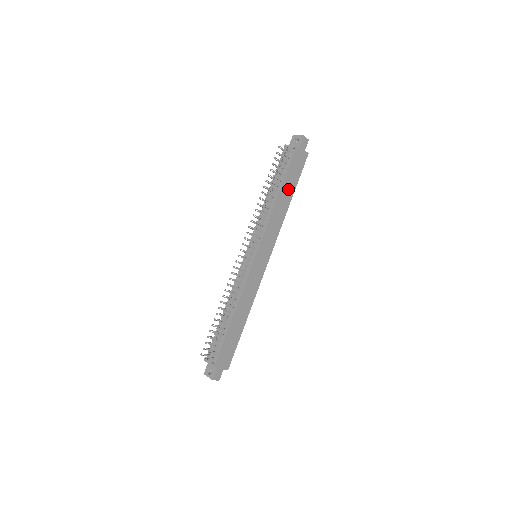
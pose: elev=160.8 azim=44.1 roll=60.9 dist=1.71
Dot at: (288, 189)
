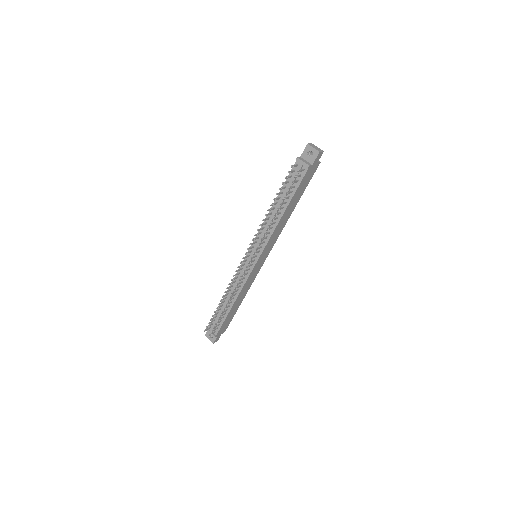
Dot at: (294, 201)
